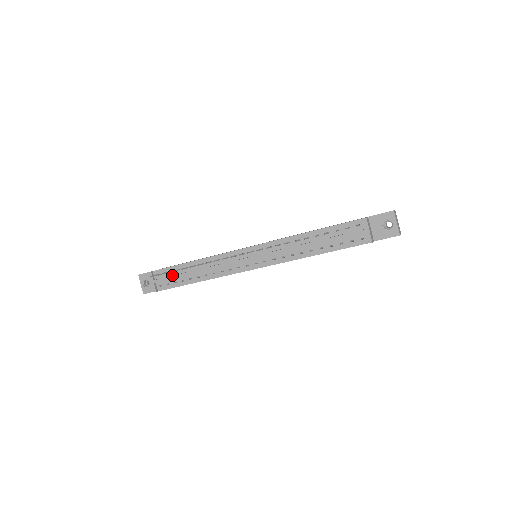
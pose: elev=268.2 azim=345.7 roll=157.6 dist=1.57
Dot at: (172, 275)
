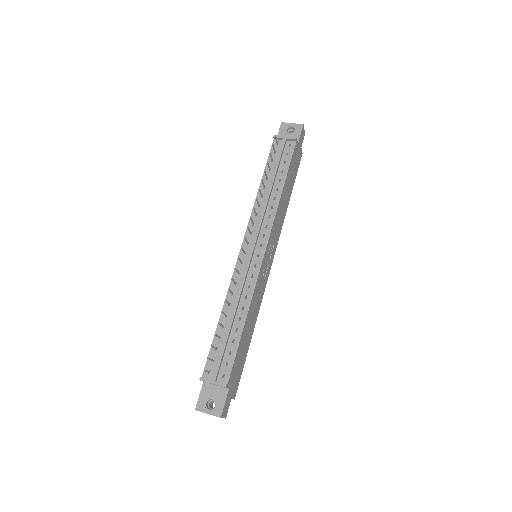
Dot at: (220, 352)
